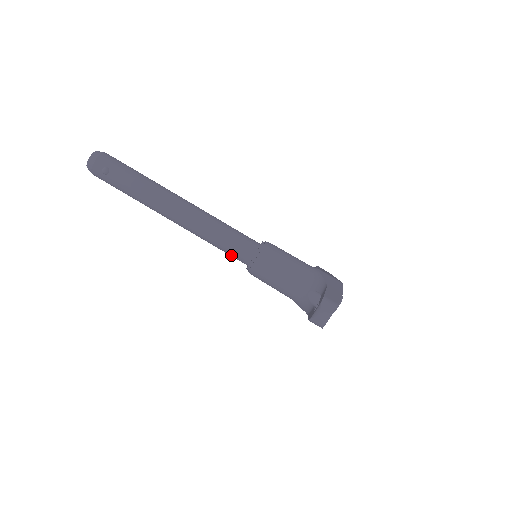
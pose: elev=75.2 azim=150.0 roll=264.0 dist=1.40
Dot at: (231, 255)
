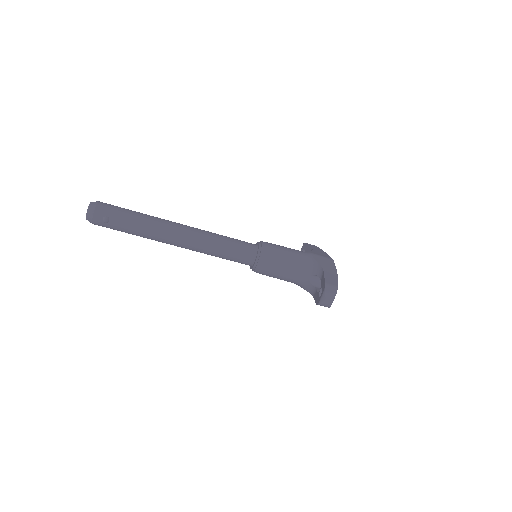
Dot at: occluded
